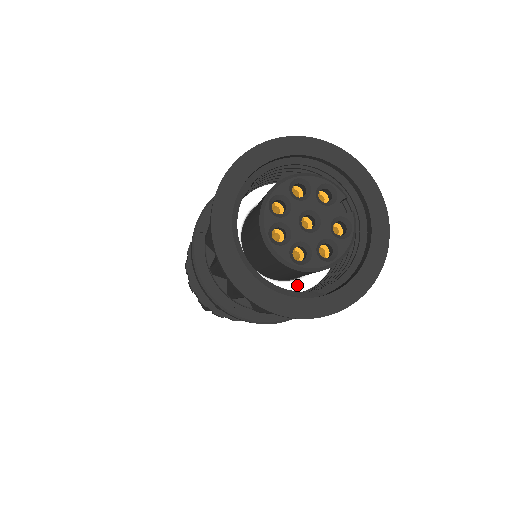
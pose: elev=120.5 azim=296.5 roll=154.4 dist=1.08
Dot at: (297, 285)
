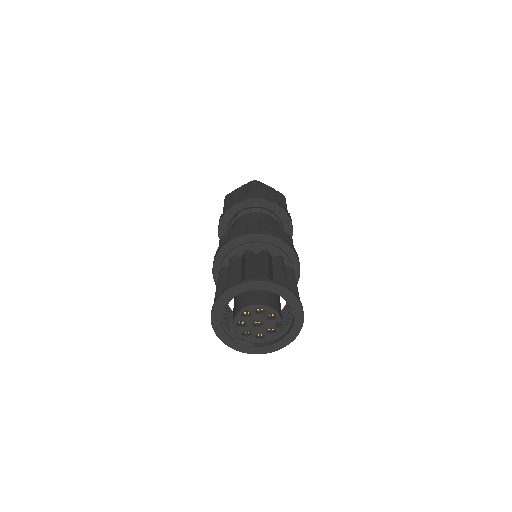
Dot at: occluded
